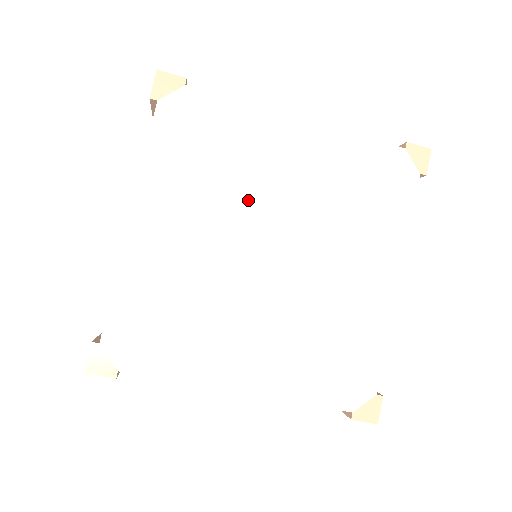
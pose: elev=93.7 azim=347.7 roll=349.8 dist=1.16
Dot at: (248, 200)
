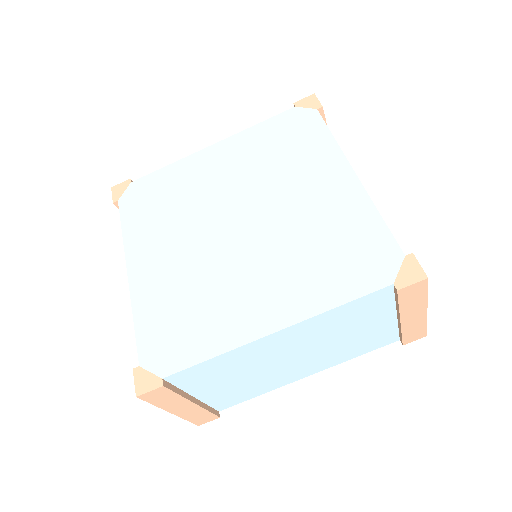
Dot at: (267, 186)
